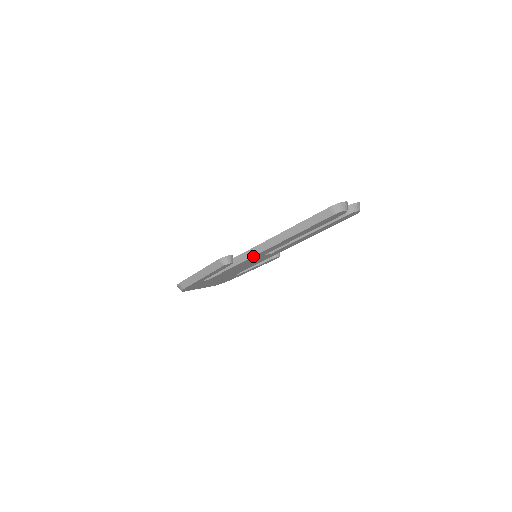
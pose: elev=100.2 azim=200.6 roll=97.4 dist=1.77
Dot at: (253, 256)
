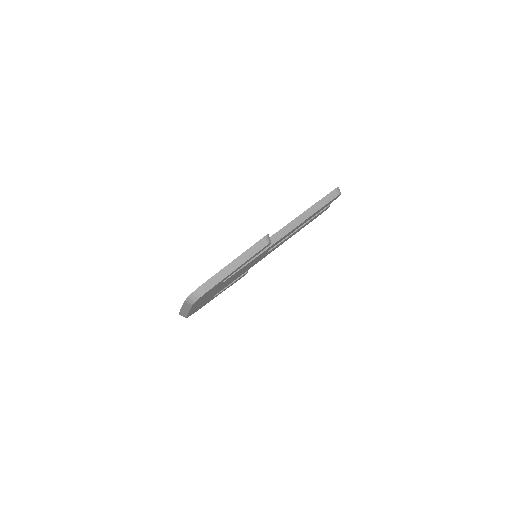
Dot at: (274, 243)
